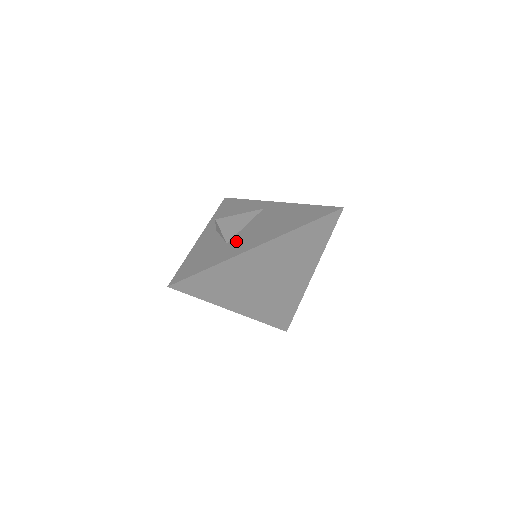
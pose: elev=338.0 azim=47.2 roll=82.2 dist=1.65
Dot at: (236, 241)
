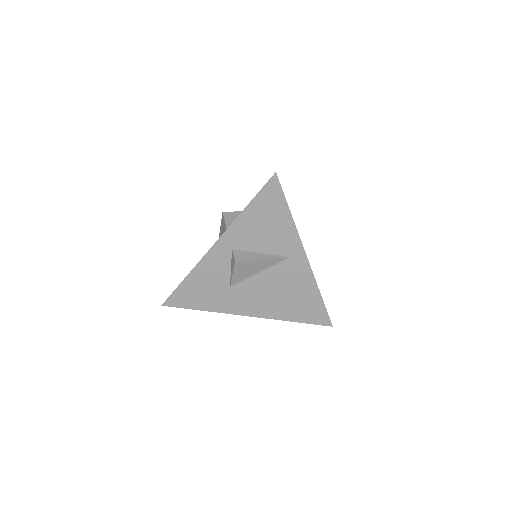
Dot at: (238, 292)
